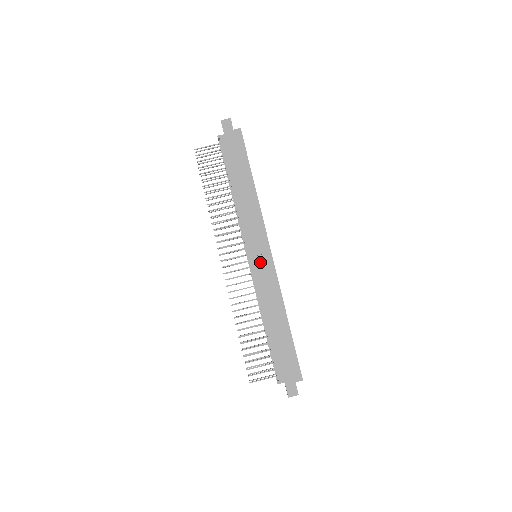
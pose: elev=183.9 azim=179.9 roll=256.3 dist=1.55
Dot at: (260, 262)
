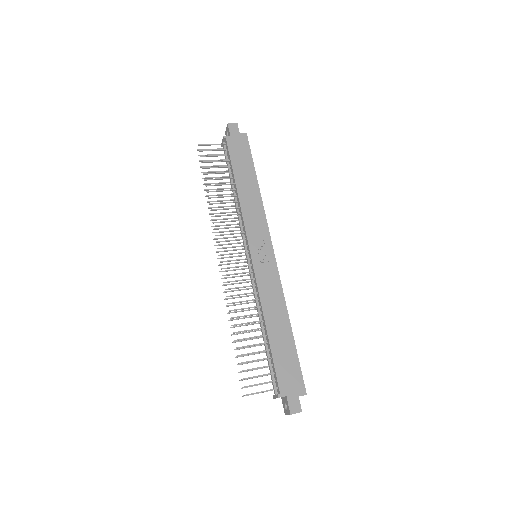
Dot at: (262, 260)
